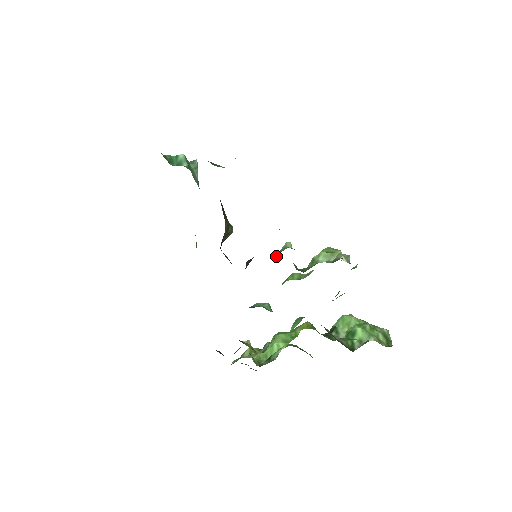
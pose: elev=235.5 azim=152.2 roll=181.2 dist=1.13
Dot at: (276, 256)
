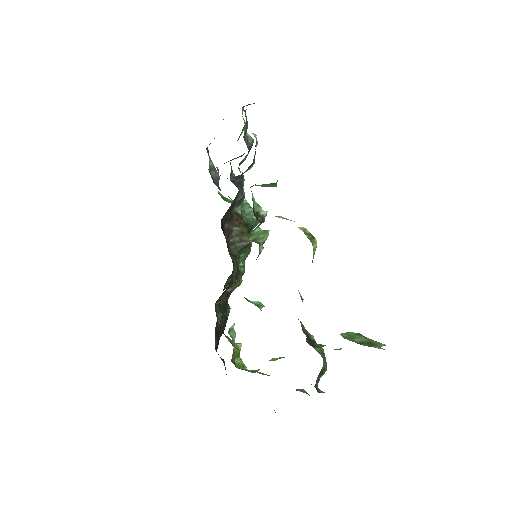
Dot at: occluded
